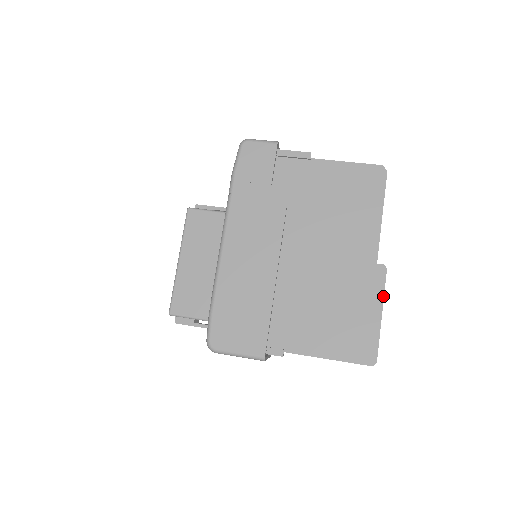
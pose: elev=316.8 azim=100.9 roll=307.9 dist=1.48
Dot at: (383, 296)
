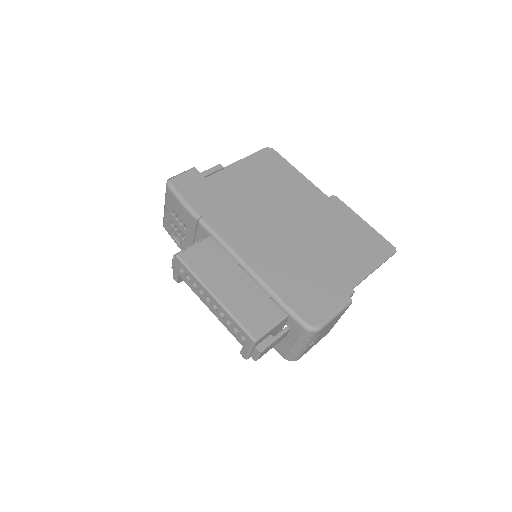
Dot at: (353, 211)
